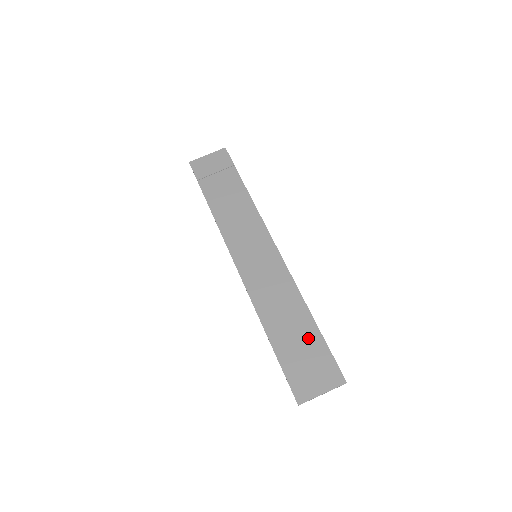
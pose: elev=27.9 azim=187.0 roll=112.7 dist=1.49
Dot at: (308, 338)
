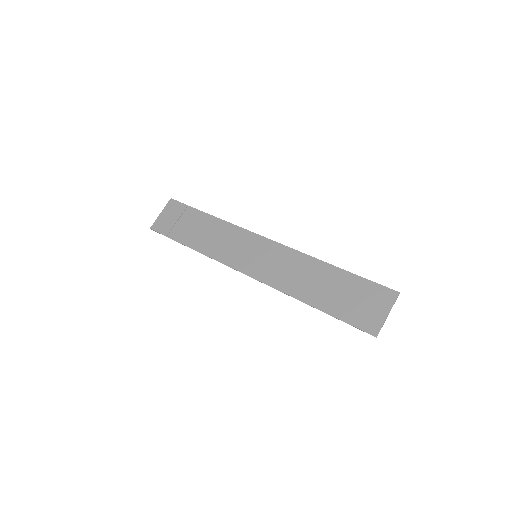
Dot at: (344, 284)
